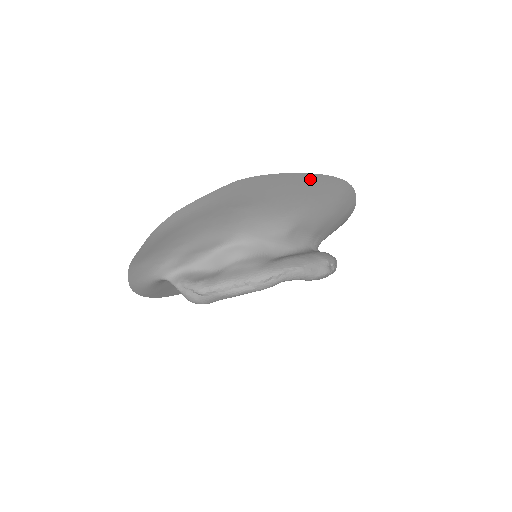
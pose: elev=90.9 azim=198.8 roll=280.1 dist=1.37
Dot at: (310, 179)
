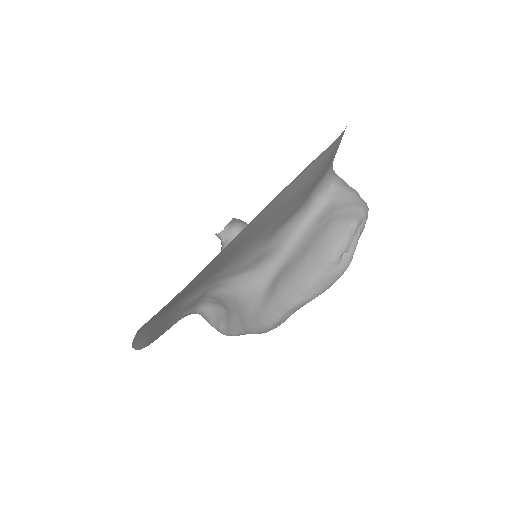
Dot at: (209, 266)
